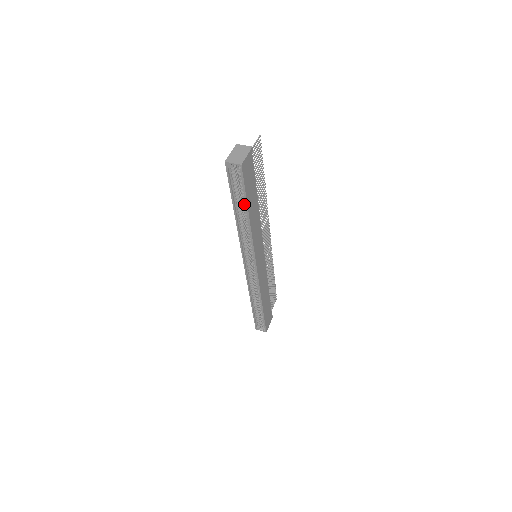
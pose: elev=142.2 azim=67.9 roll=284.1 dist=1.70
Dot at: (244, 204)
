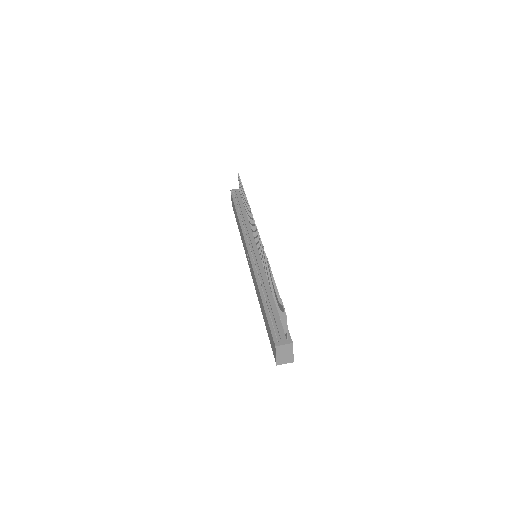
Dot at: occluded
